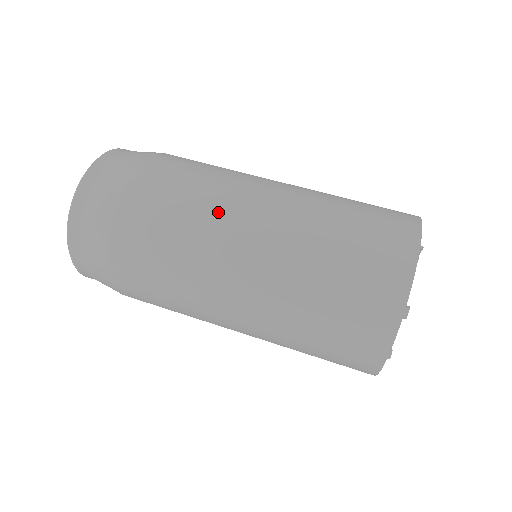
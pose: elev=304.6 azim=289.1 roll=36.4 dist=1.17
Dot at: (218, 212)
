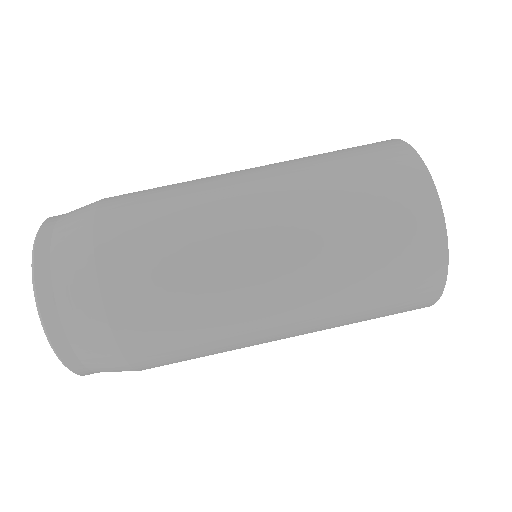
Dot at: (217, 243)
